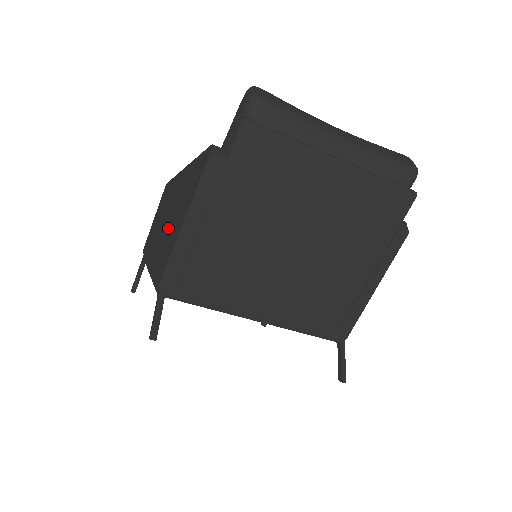
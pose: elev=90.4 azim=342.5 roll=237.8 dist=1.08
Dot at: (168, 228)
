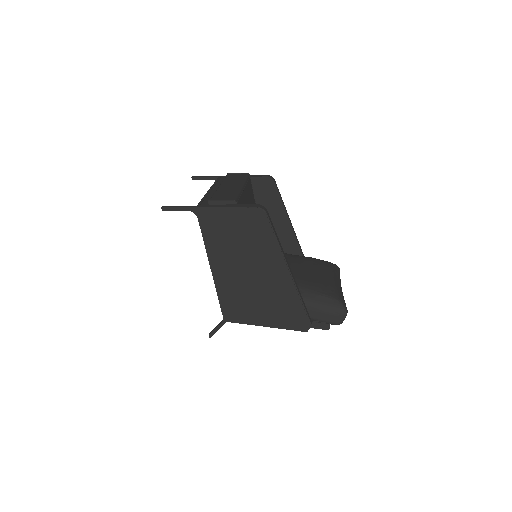
Dot at: (253, 292)
